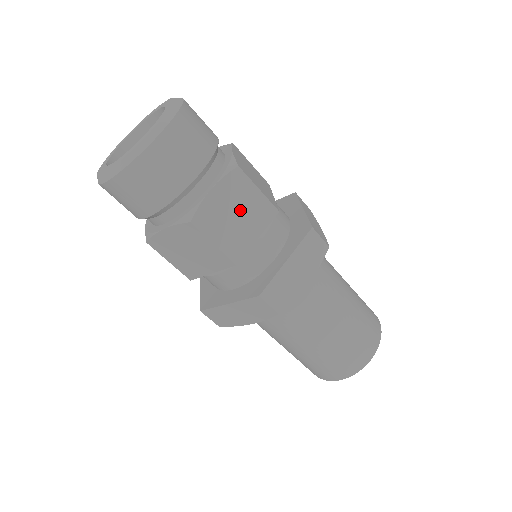
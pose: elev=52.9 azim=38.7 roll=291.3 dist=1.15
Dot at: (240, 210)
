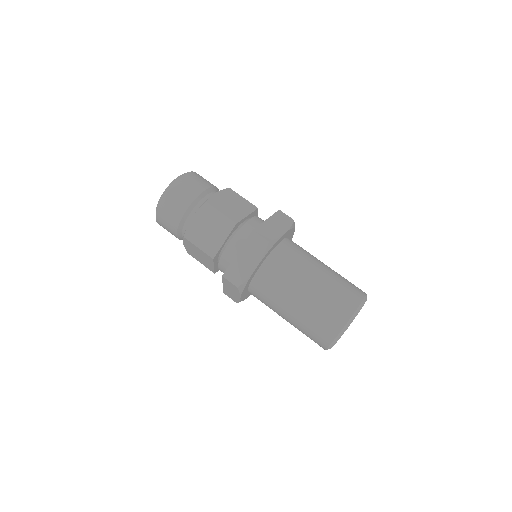
Dot at: occluded
